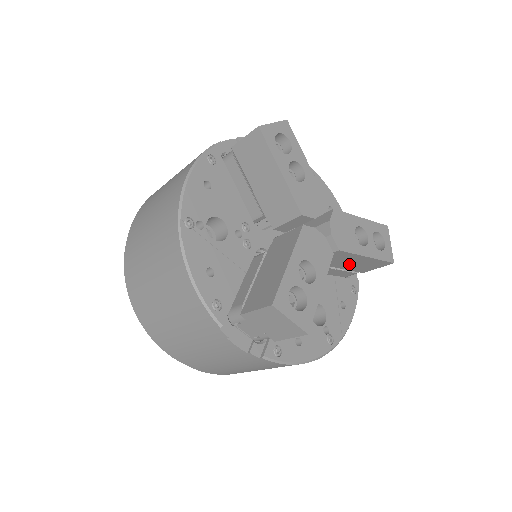
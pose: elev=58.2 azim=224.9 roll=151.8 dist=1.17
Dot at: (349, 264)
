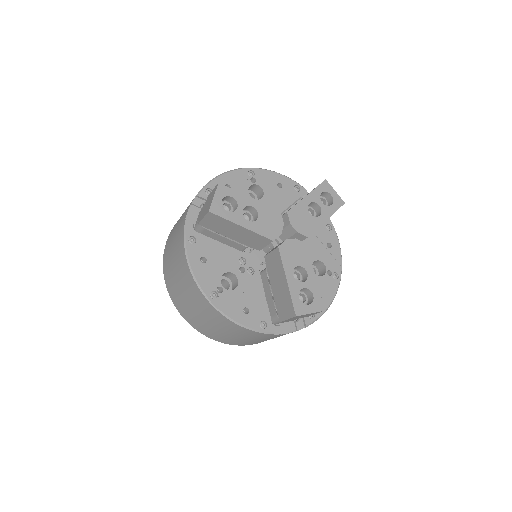
Dot at: (278, 288)
